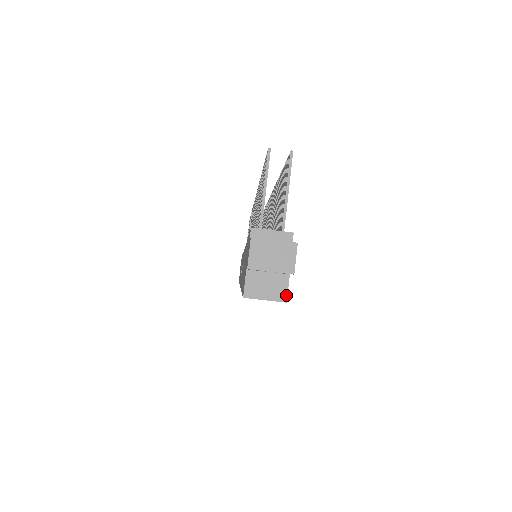
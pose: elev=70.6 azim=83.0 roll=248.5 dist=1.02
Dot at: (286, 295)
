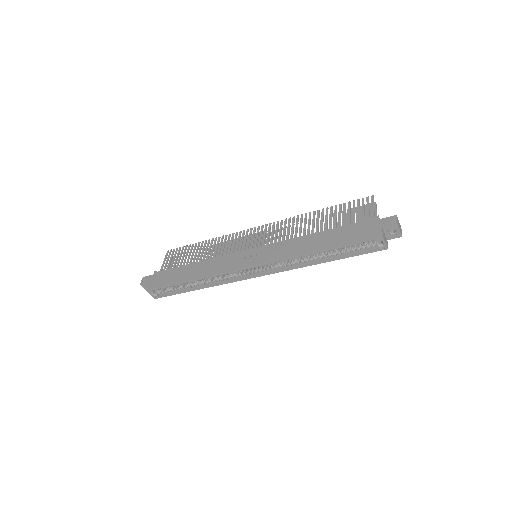
Dot at: occluded
